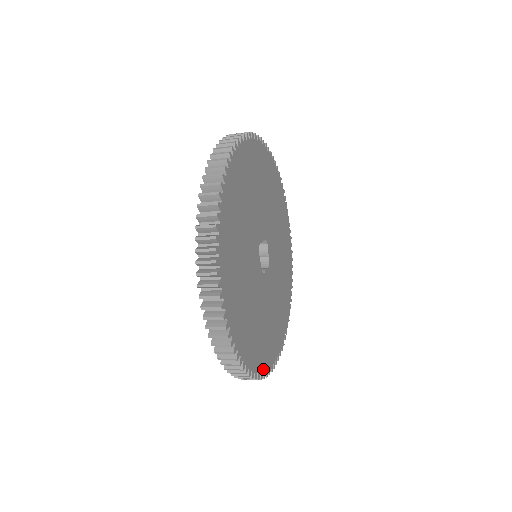
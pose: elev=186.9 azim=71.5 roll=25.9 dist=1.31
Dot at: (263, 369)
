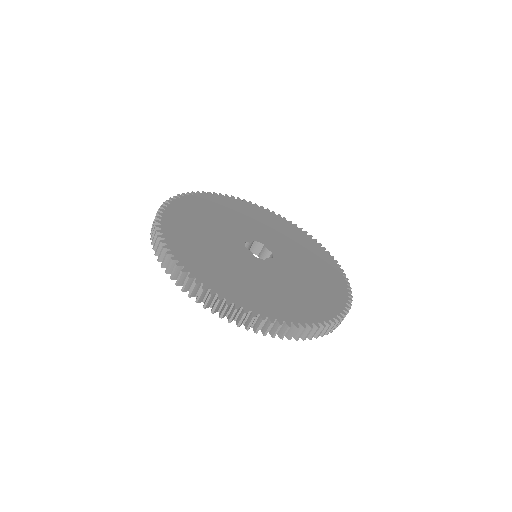
Dot at: (290, 320)
